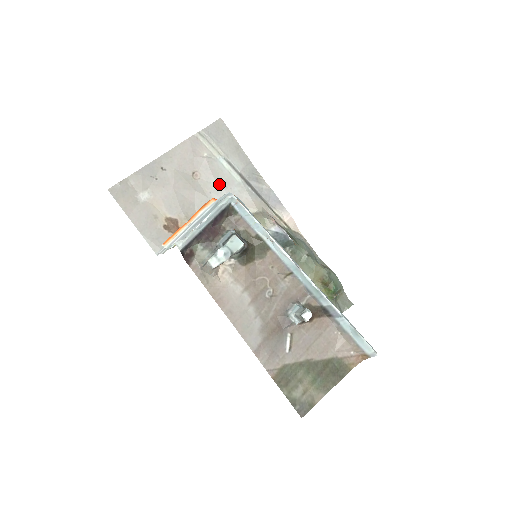
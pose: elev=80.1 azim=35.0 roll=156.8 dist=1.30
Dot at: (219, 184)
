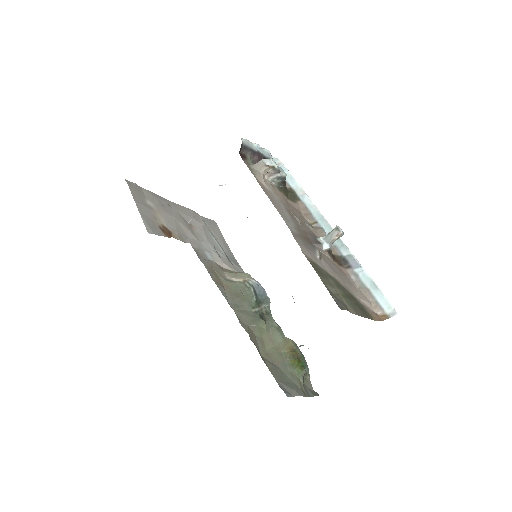
Dot at: (209, 242)
